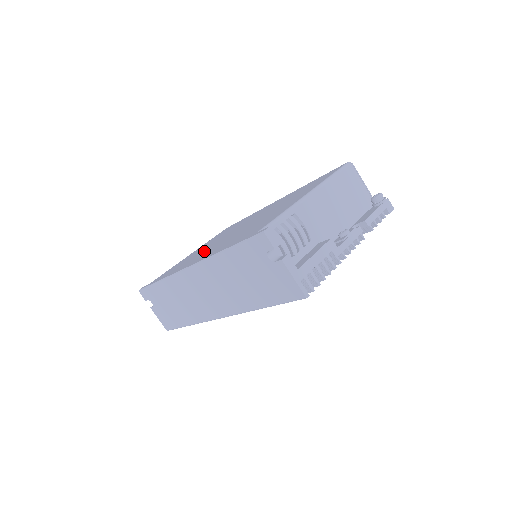
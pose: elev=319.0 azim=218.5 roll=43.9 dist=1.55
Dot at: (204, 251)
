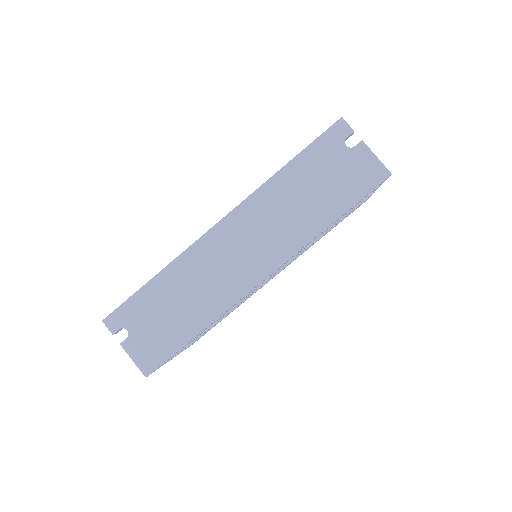
Dot at: occluded
